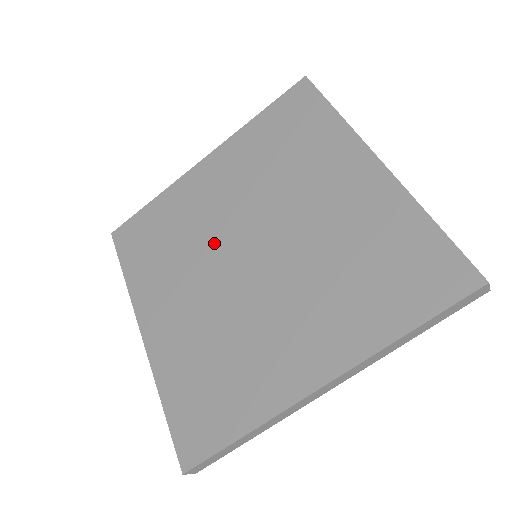
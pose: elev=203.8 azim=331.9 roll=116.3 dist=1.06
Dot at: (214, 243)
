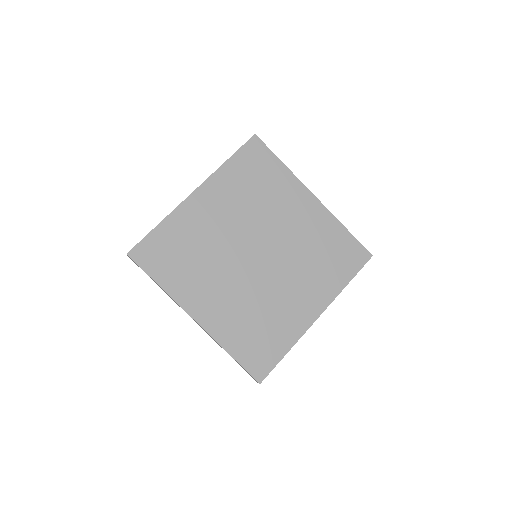
Dot at: (229, 252)
